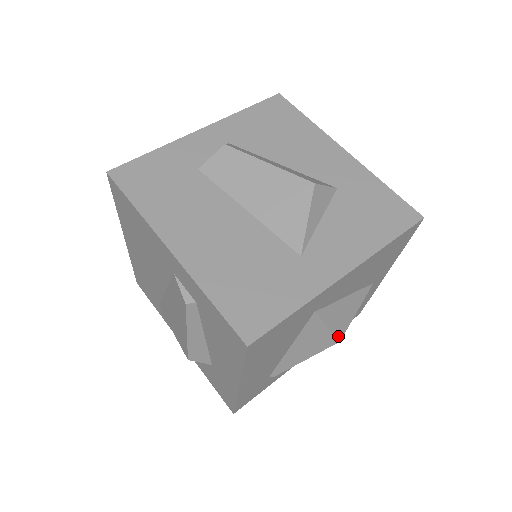
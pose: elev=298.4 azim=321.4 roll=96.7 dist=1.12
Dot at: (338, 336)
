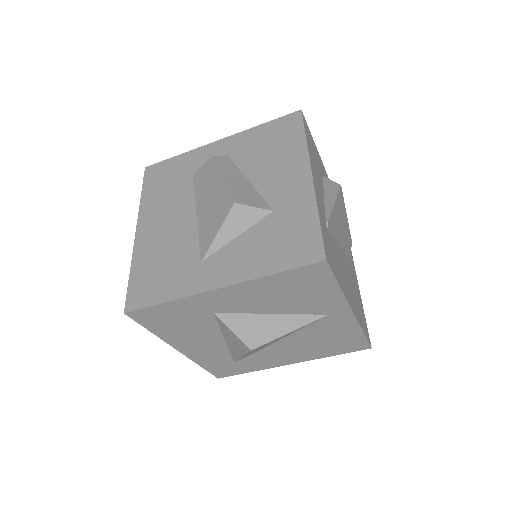
Dot at: (249, 345)
